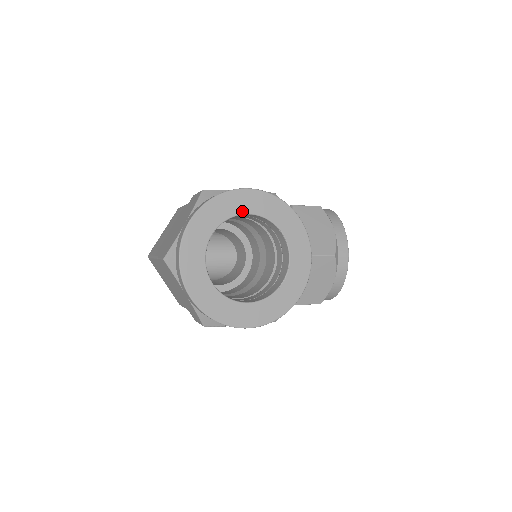
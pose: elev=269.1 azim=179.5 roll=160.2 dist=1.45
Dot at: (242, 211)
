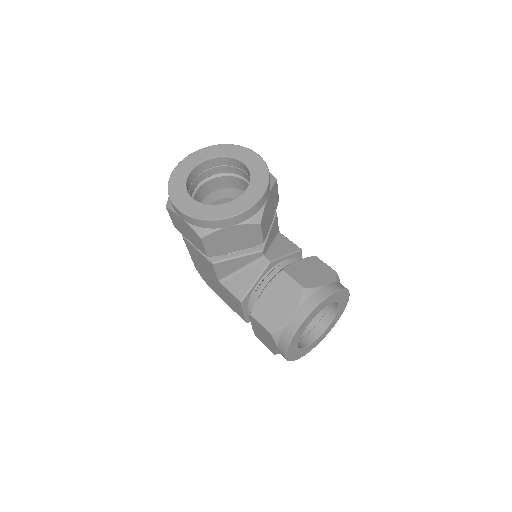
Dot at: (240, 159)
